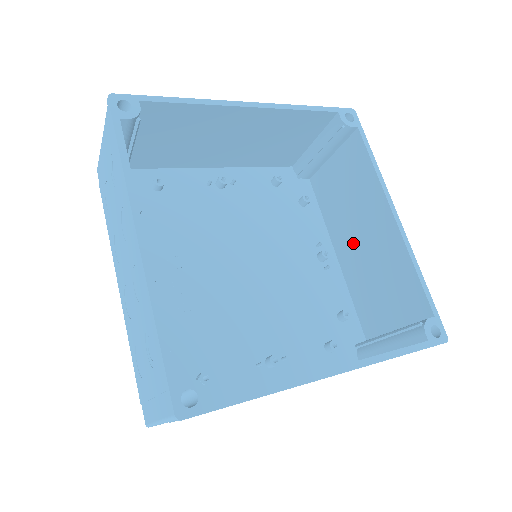
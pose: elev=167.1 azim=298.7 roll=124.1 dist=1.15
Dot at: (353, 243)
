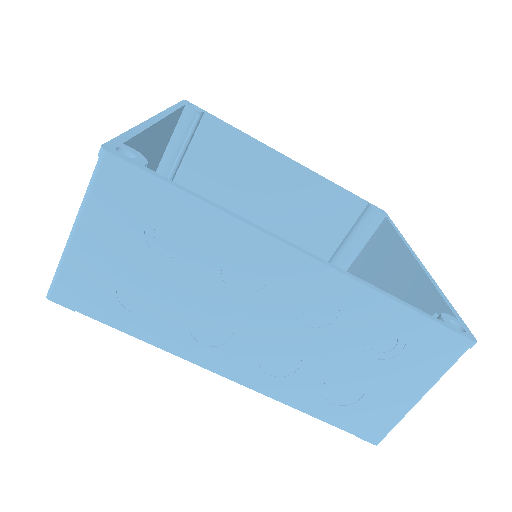
Dot at: (260, 210)
